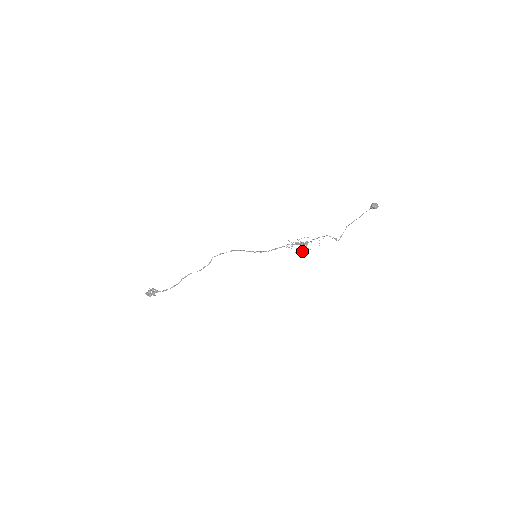
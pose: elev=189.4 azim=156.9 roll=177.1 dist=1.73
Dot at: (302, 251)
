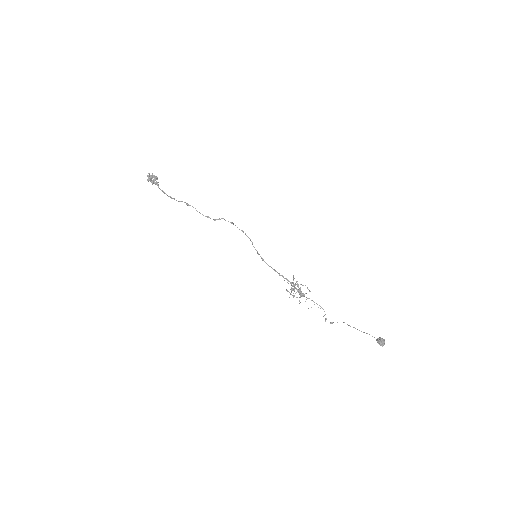
Dot at: (292, 295)
